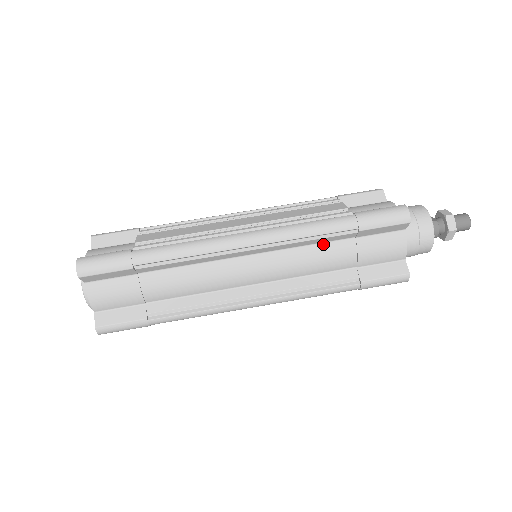
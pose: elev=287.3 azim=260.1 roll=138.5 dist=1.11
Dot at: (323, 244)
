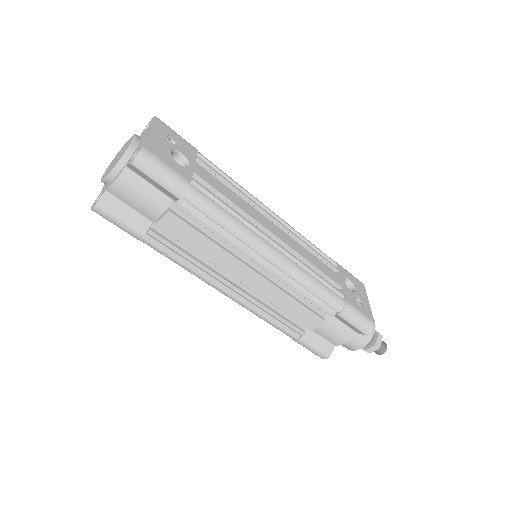
Dot at: occluded
